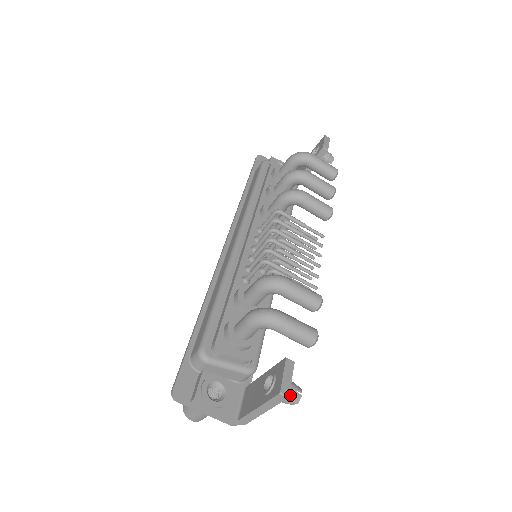
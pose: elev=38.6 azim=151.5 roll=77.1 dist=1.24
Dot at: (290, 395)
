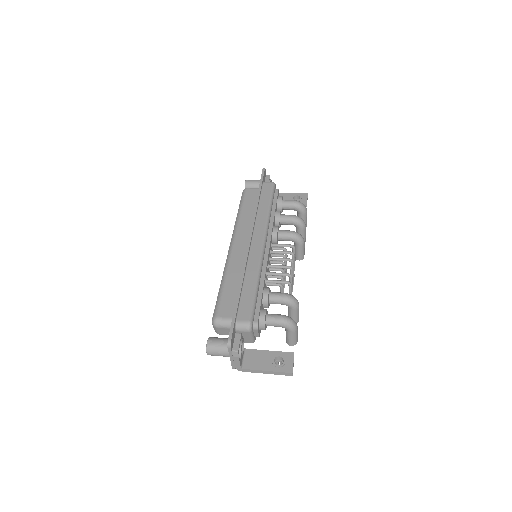
Dot at: occluded
